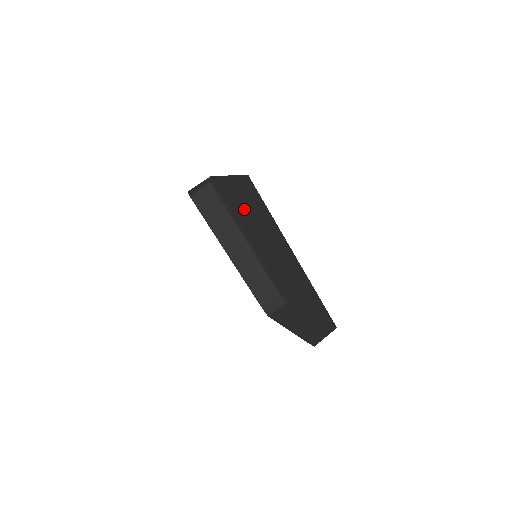
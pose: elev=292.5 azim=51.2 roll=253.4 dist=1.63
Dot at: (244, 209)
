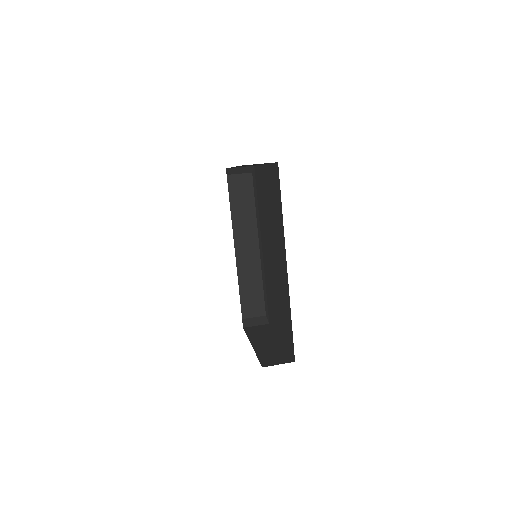
Dot at: (266, 205)
